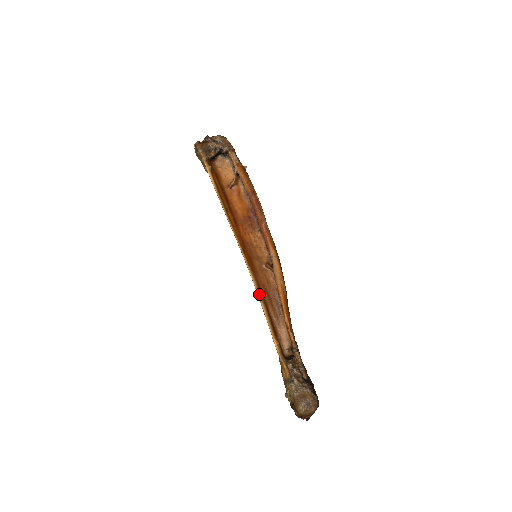
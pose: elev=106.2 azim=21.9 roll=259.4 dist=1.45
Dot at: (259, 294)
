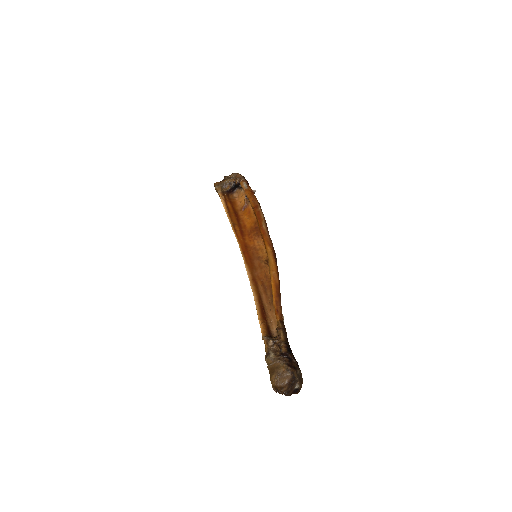
Dot at: (252, 285)
